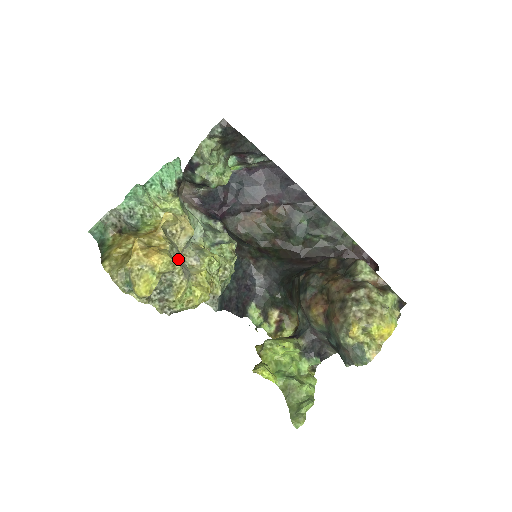
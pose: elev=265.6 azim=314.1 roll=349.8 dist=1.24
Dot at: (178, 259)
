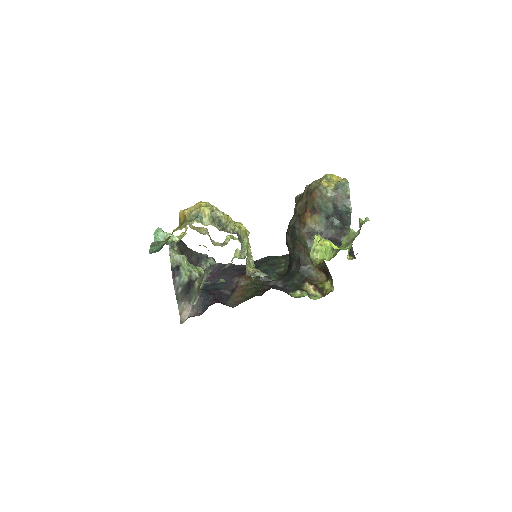
Dot at: occluded
